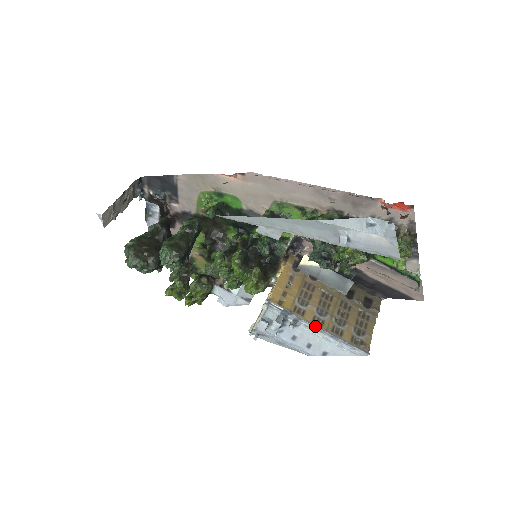
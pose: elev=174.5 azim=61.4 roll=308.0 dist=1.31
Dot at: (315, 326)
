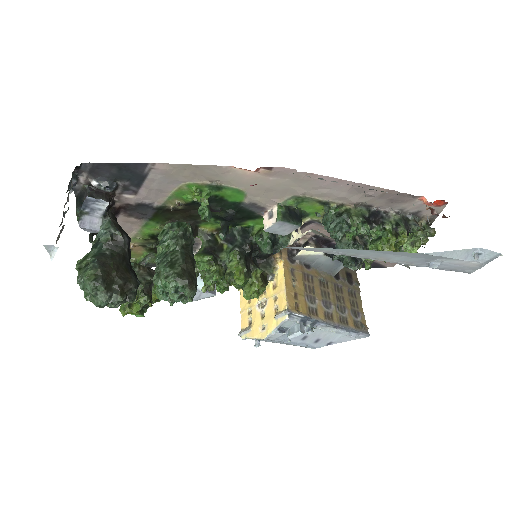
Dot at: (330, 324)
